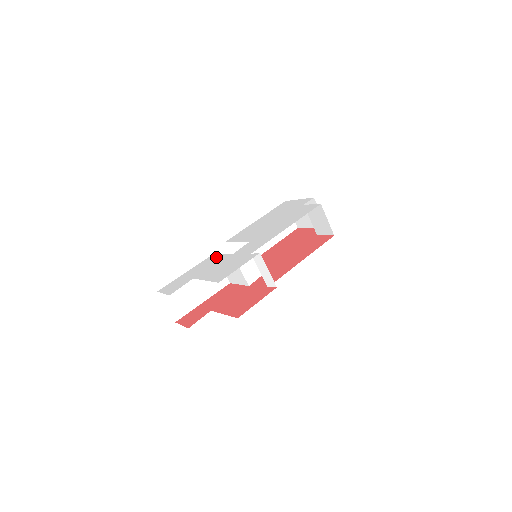
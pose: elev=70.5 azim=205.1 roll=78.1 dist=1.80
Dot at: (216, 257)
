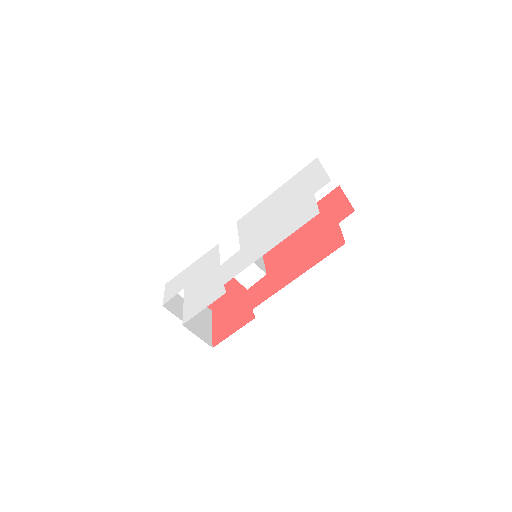
Dot at: (213, 257)
